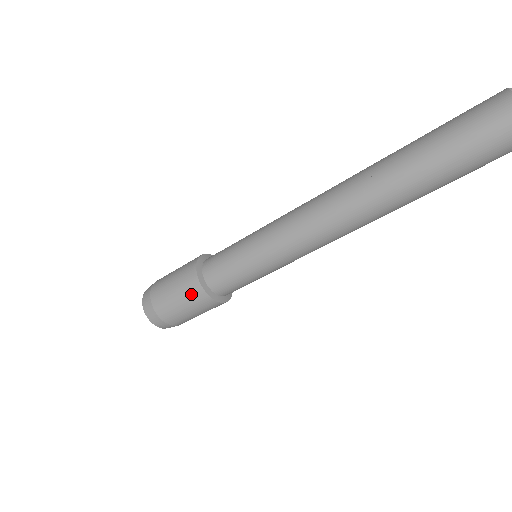
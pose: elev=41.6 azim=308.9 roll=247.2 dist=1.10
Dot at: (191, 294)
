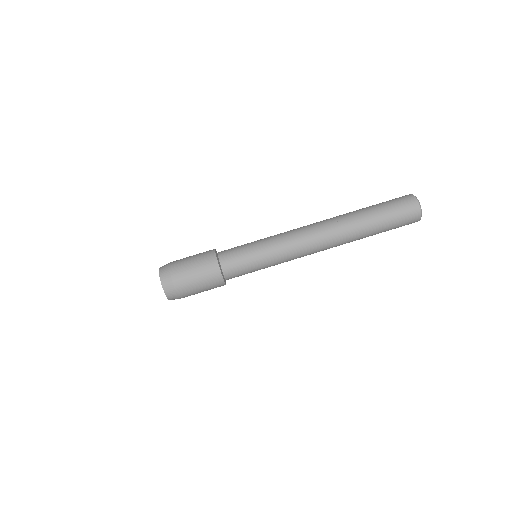
Dot at: (208, 270)
